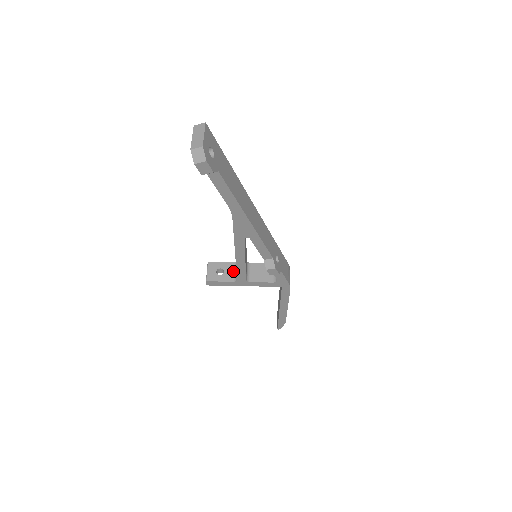
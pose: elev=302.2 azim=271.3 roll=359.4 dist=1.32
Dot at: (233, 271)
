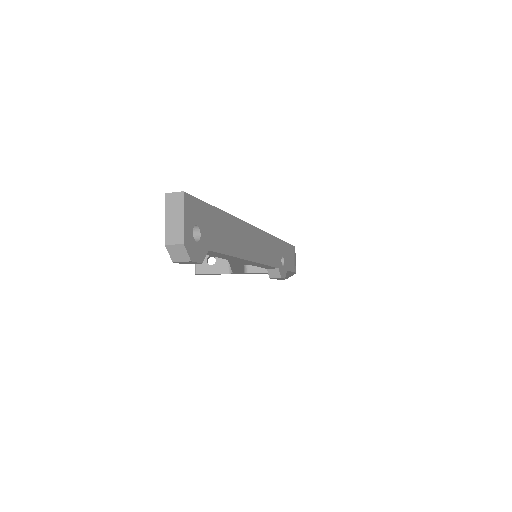
Dot at: occluded
